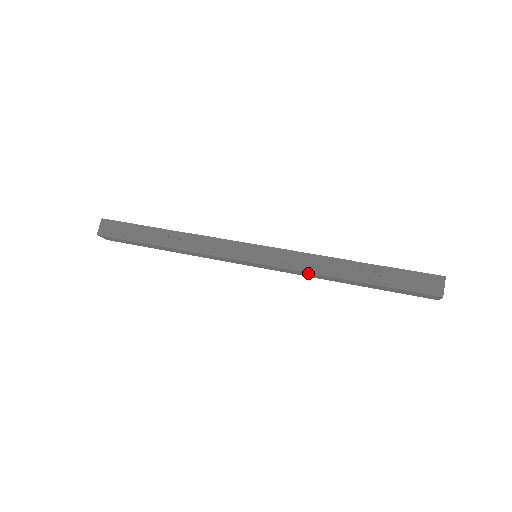
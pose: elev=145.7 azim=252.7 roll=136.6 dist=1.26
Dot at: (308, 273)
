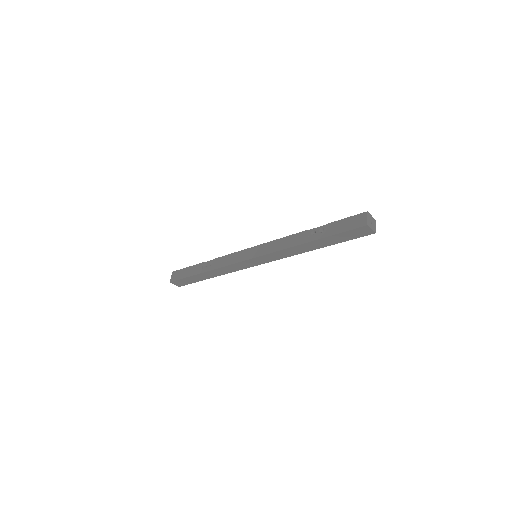
Dot at: (283, 250)
